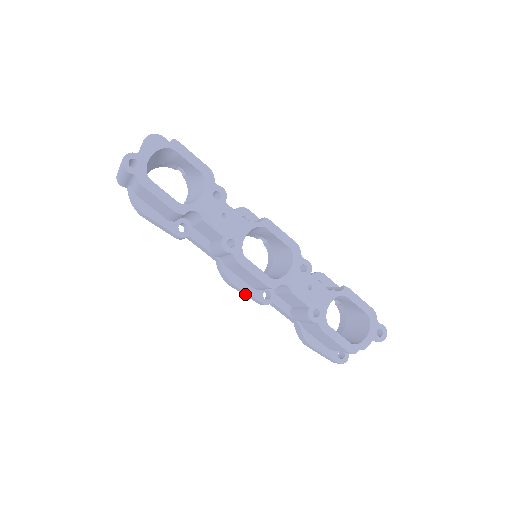
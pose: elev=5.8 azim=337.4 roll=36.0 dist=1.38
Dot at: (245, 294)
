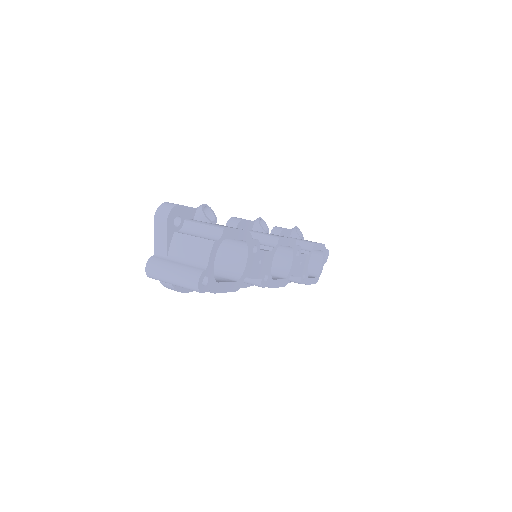
Dot at: occluded
